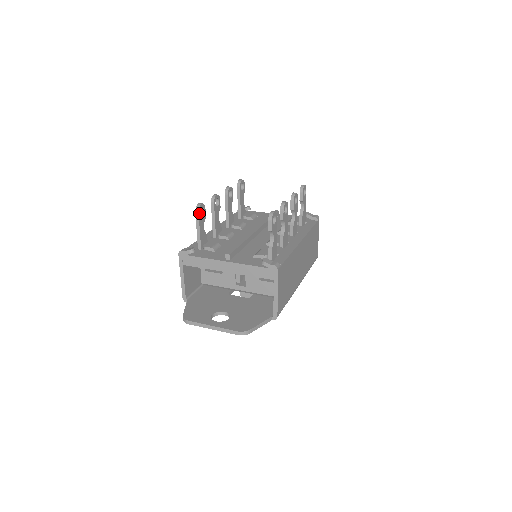
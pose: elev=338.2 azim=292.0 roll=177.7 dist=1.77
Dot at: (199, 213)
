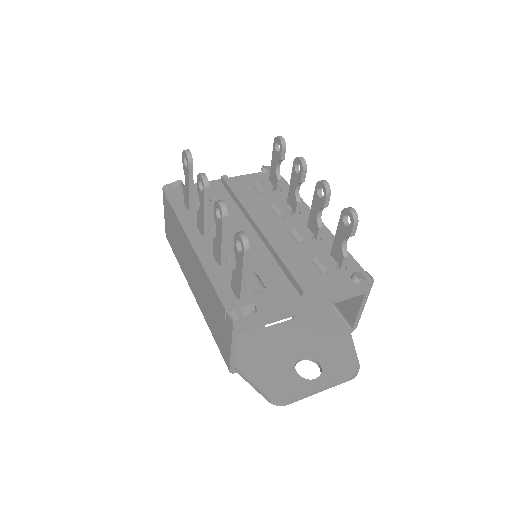
Dot at: (248, 250)
